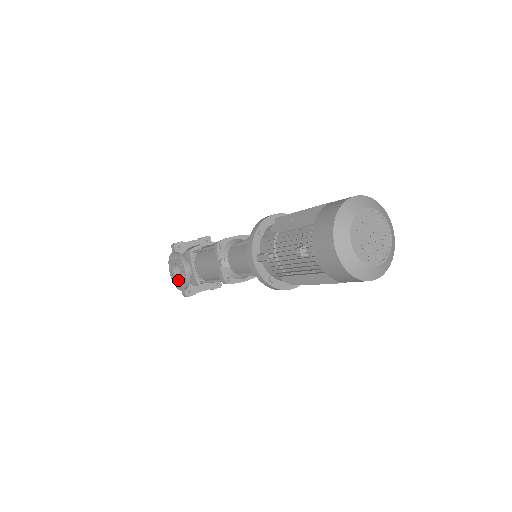
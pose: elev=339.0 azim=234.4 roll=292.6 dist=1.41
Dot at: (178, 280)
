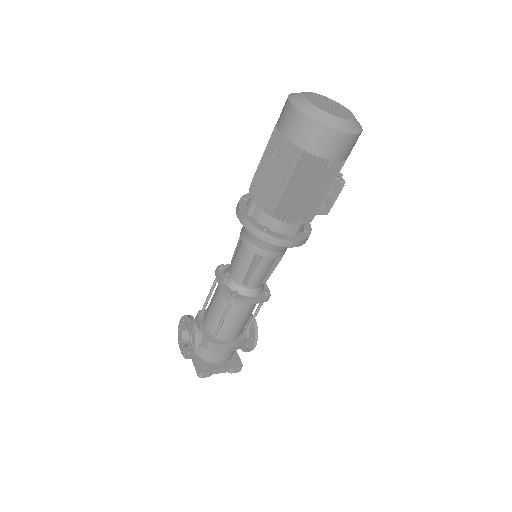
Dot at: (188, 345)
